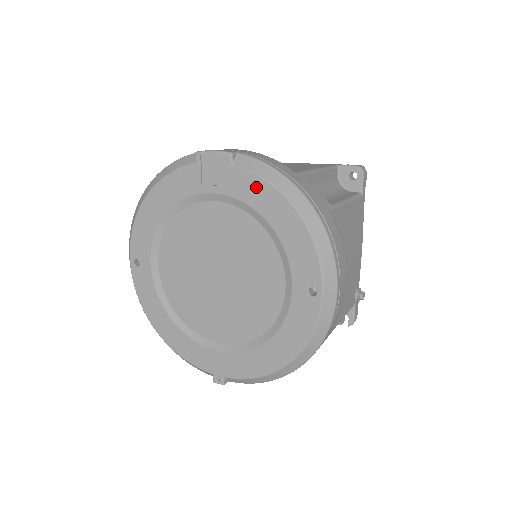
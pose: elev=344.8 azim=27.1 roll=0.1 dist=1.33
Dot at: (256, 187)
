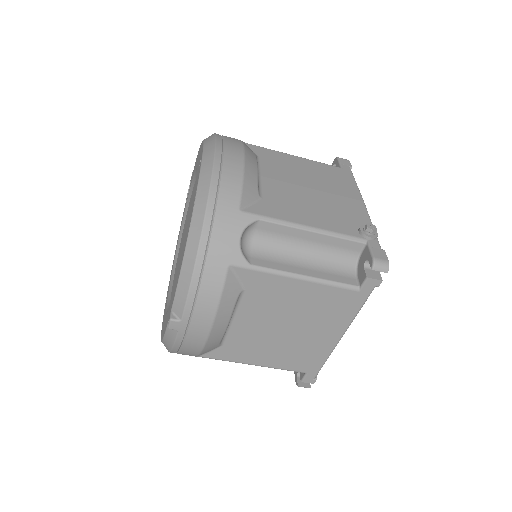
Dot at: occluded
